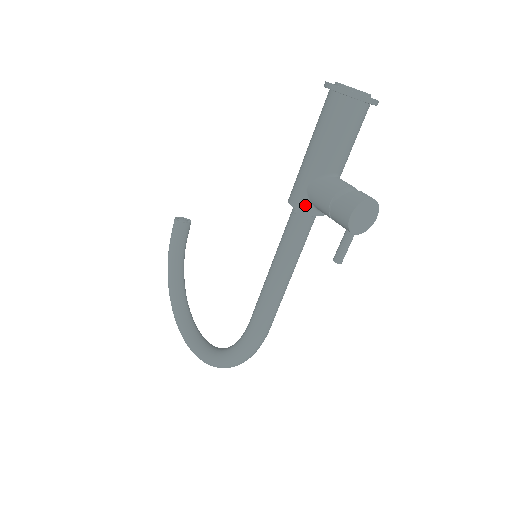
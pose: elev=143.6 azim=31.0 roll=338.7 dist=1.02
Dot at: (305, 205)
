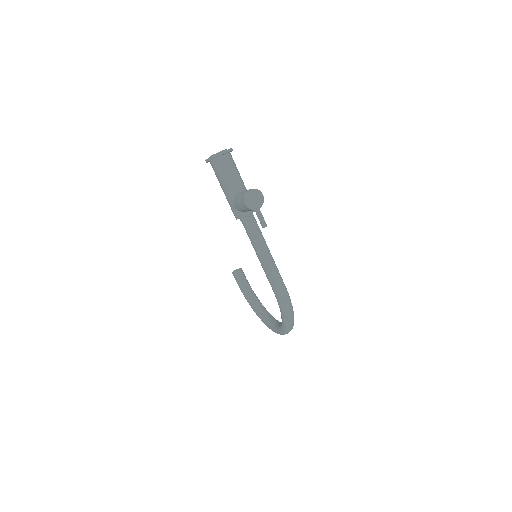
Dot at: (239, 214)
